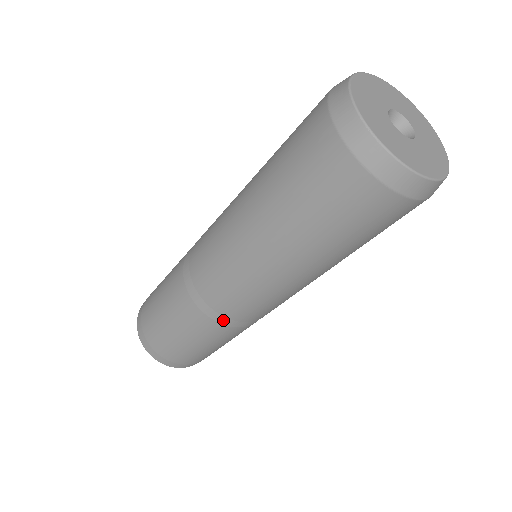
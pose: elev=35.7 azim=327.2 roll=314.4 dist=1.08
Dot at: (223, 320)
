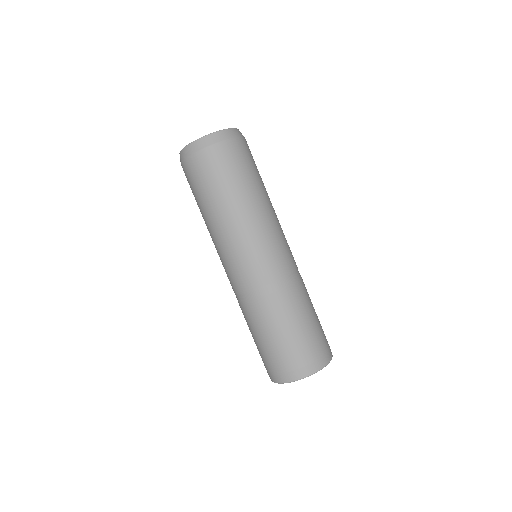
Dot at: (253, 295)
